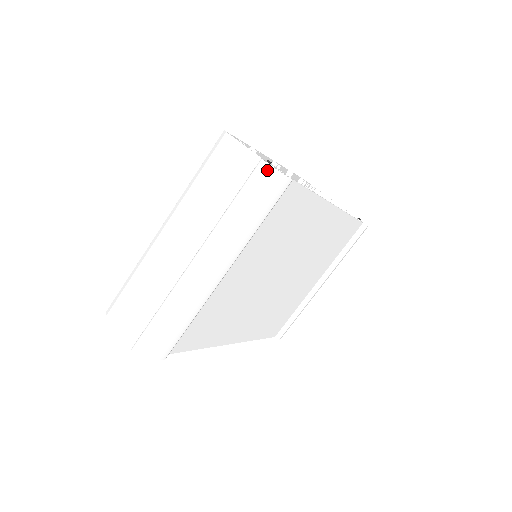
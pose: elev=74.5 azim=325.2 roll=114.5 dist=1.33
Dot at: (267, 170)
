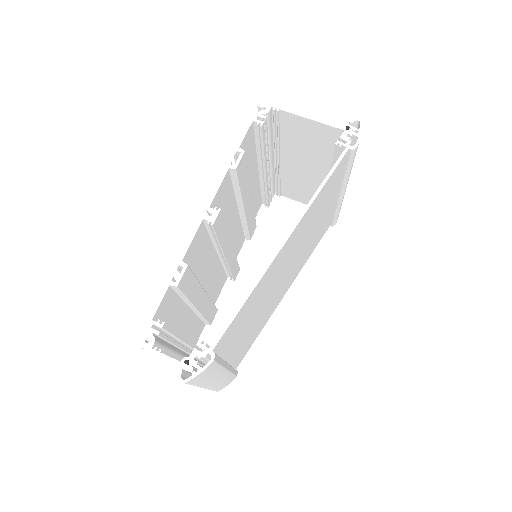
Dot at: (189, 382)
